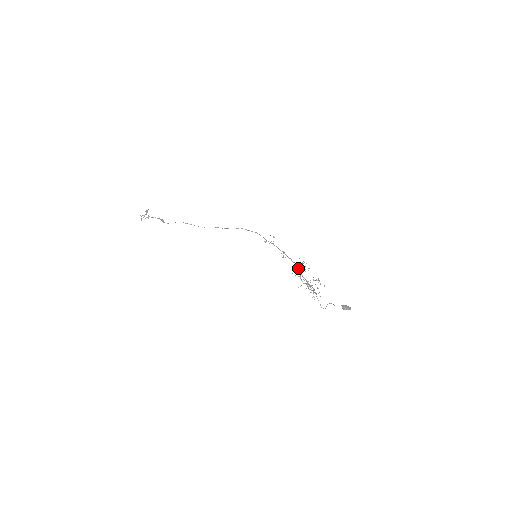
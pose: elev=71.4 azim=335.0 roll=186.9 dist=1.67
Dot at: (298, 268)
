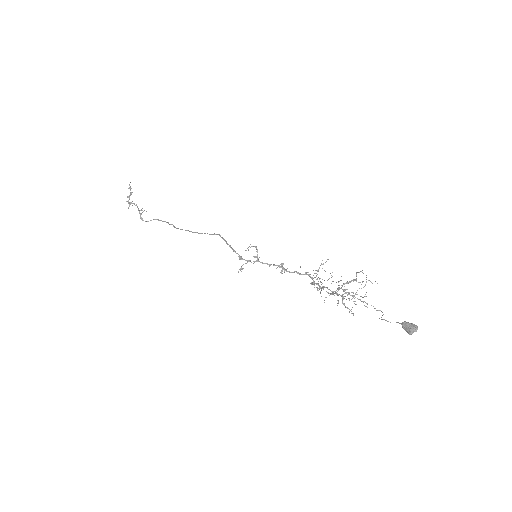
Dot at: occluded
